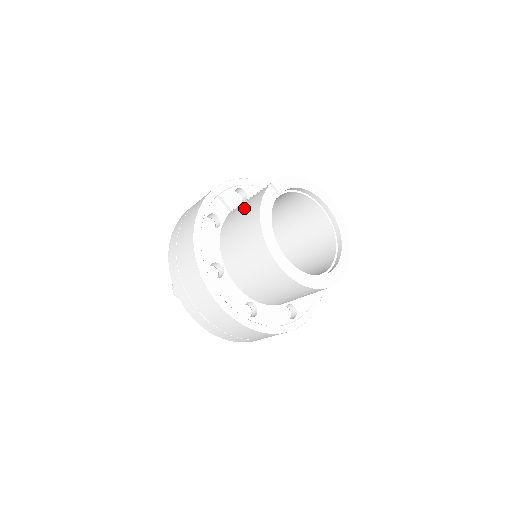
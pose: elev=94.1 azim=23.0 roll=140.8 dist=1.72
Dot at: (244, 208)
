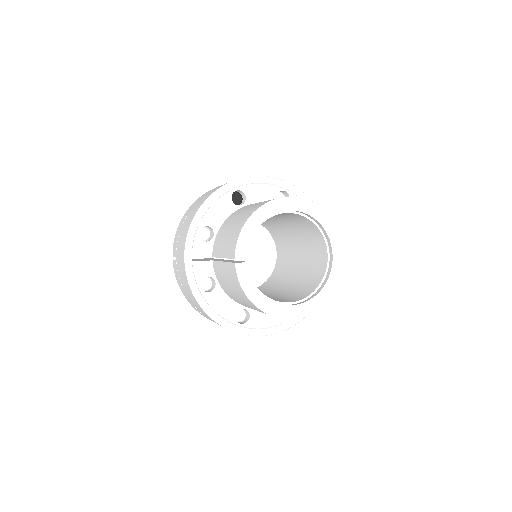
Dot at: (227, 279)
